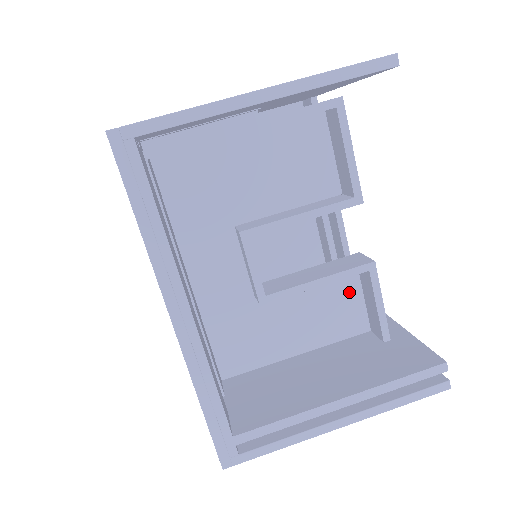
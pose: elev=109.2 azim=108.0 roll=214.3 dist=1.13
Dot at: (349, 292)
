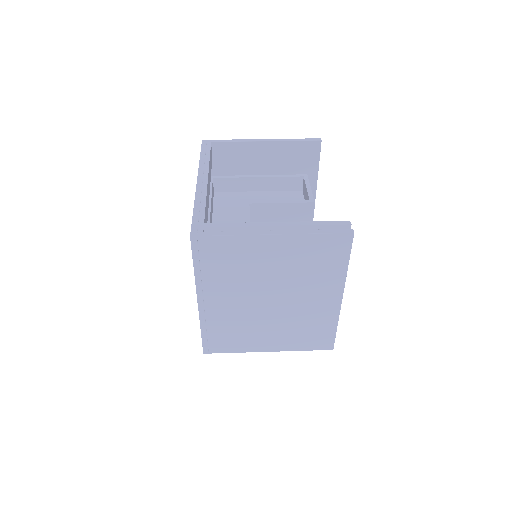
Dot at: occluded
